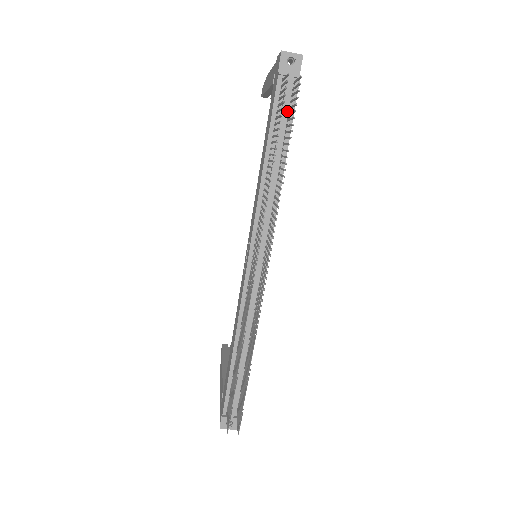
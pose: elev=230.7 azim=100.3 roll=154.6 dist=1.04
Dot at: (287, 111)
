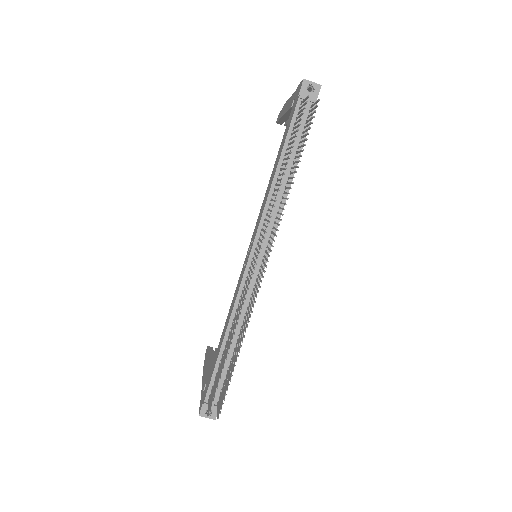
Dot at: (302, 130)
